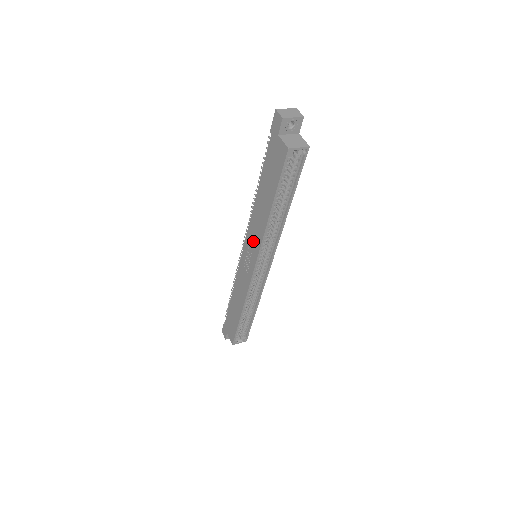
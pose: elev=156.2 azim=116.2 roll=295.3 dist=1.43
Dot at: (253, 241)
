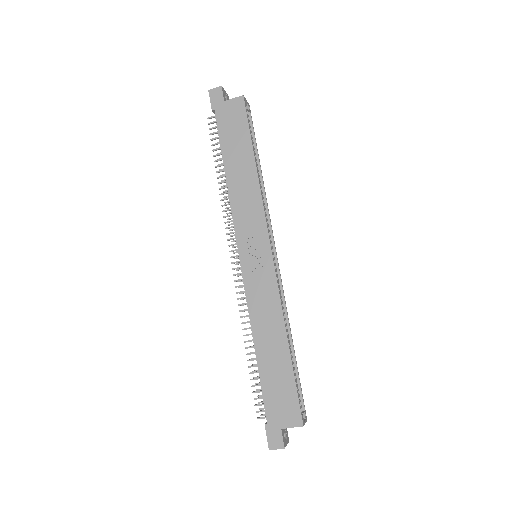
Dot at: (250, 223)
